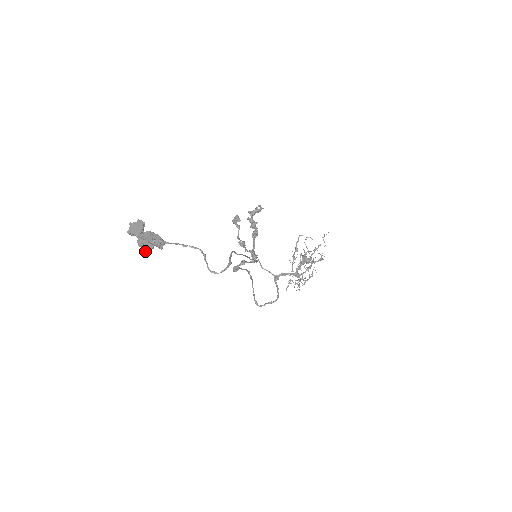
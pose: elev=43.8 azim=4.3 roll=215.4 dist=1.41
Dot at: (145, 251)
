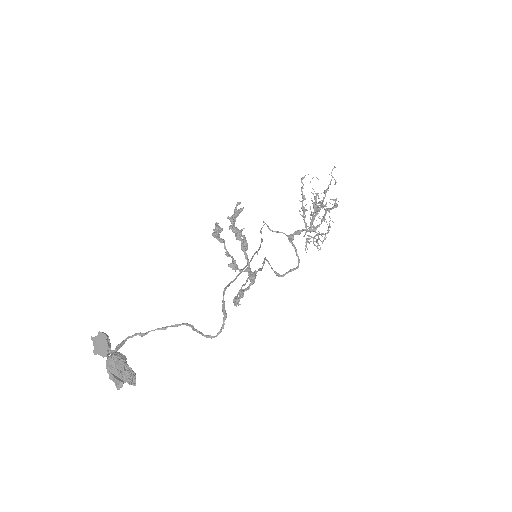
Dot at: (119, 388)
